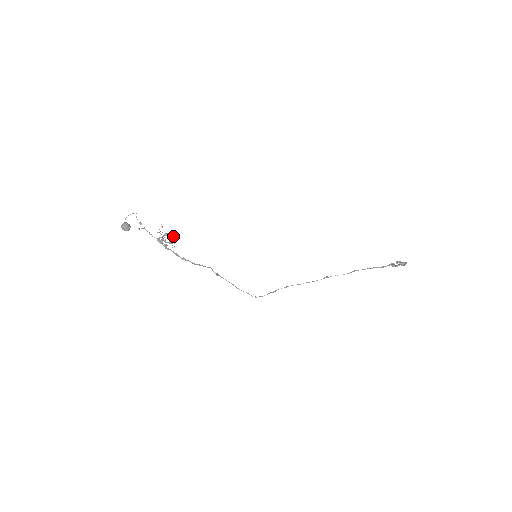
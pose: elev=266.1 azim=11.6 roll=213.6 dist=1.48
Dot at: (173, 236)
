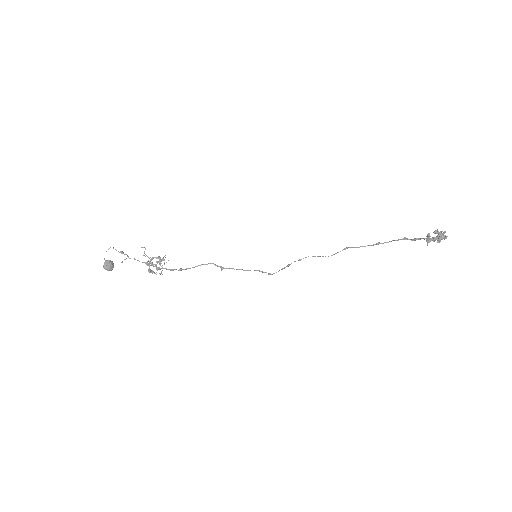
Dot at: (159, 264)
